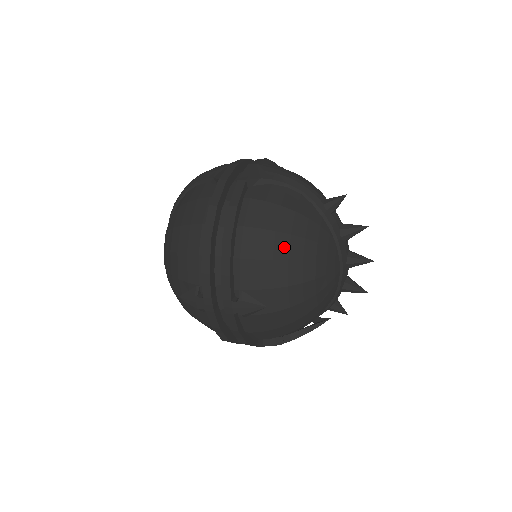
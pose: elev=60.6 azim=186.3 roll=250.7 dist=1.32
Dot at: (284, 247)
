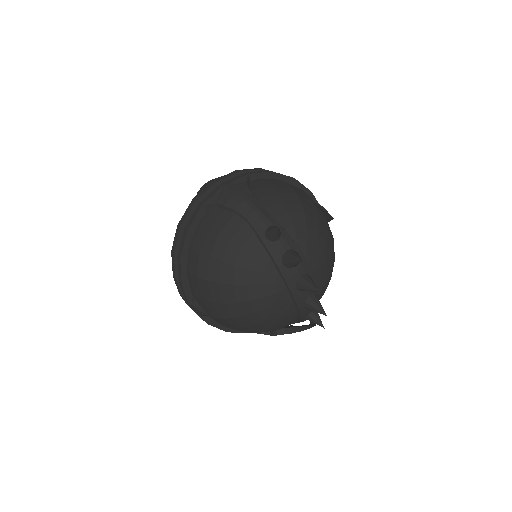
Dot at: (216, 271)
